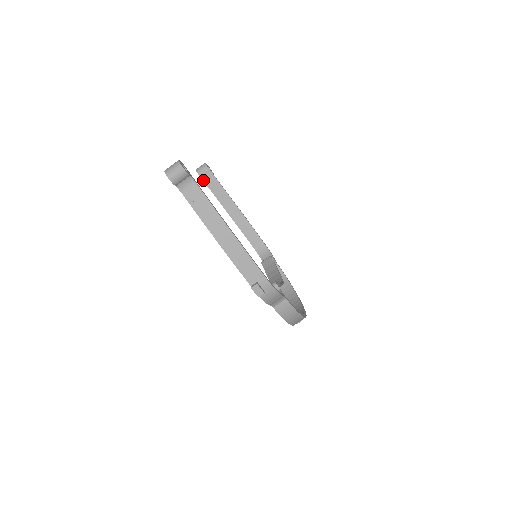
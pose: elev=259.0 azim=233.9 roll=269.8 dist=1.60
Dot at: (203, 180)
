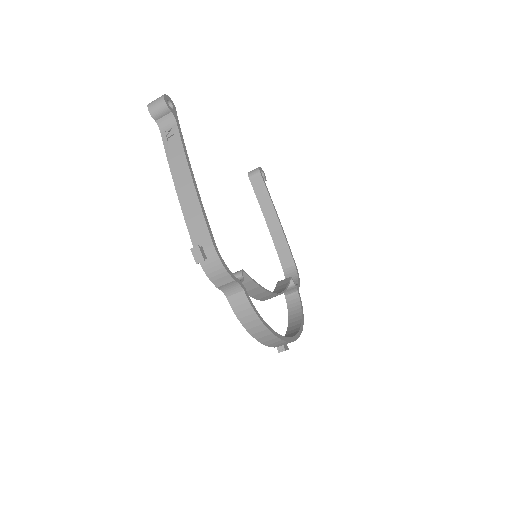
Dot at: (251, 183)
